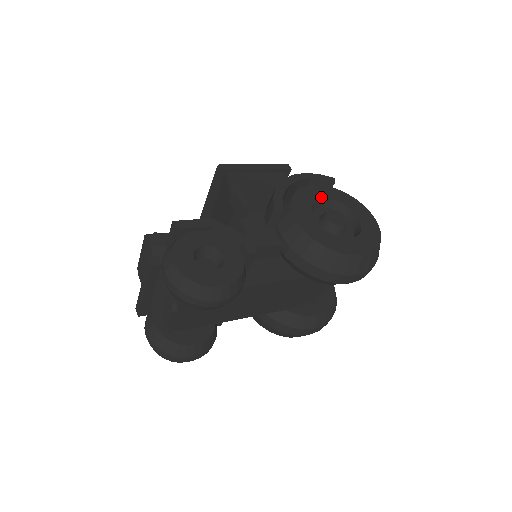
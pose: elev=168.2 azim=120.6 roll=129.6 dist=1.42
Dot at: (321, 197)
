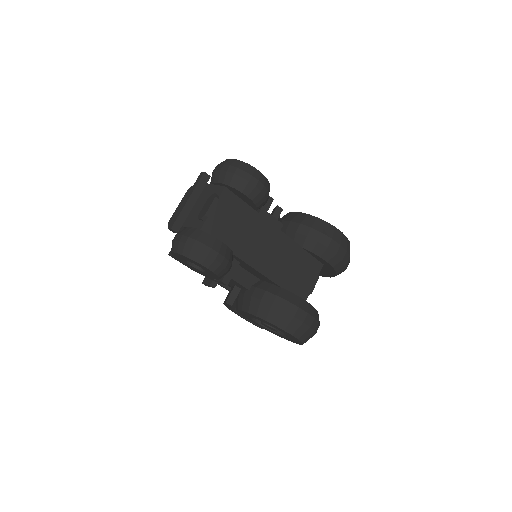
Dot at: occluded
